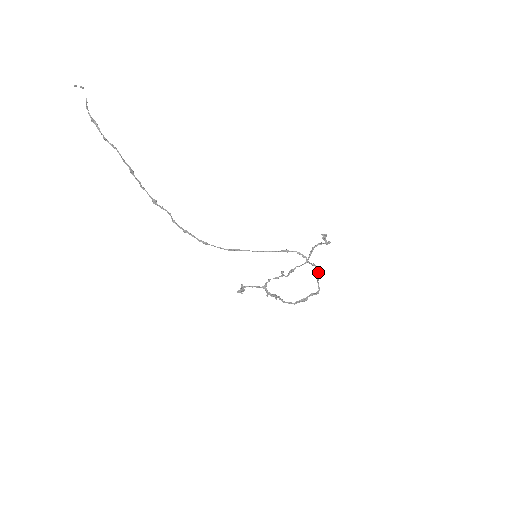
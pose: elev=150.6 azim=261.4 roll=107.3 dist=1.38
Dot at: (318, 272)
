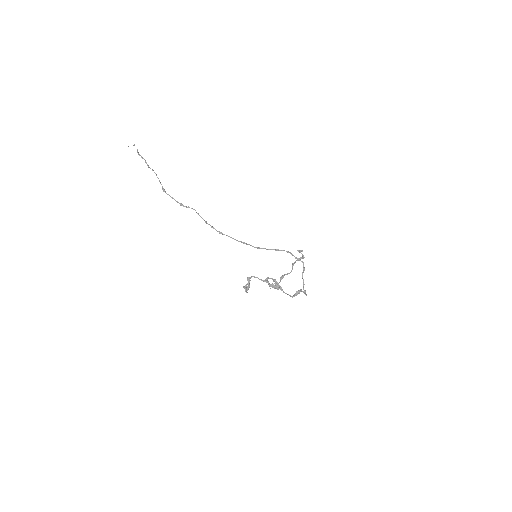
Dot at: (304, 270)
